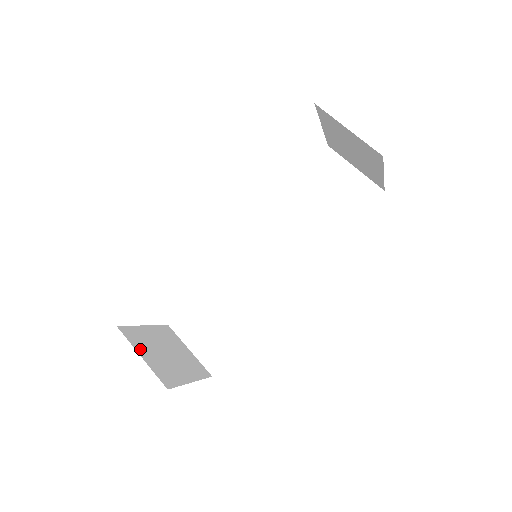
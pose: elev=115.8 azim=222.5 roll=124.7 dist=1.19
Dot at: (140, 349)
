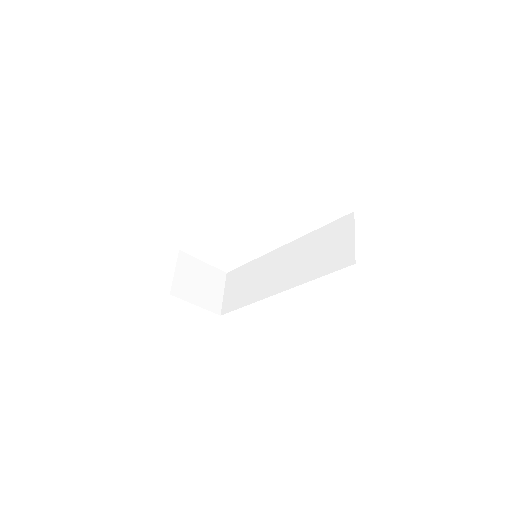
Dot at: (180, 268)
